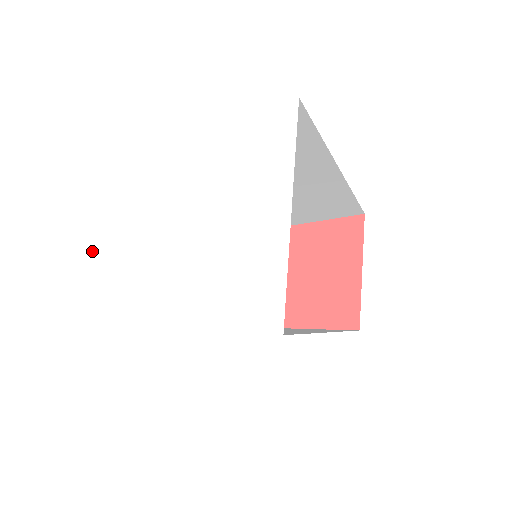
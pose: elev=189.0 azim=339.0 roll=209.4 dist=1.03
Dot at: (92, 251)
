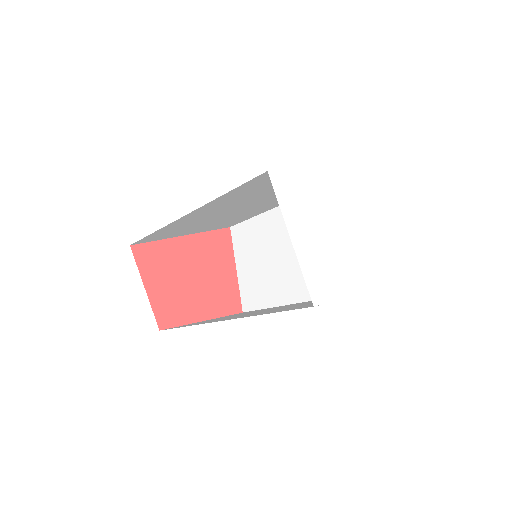
Dot at: (309, 247)
